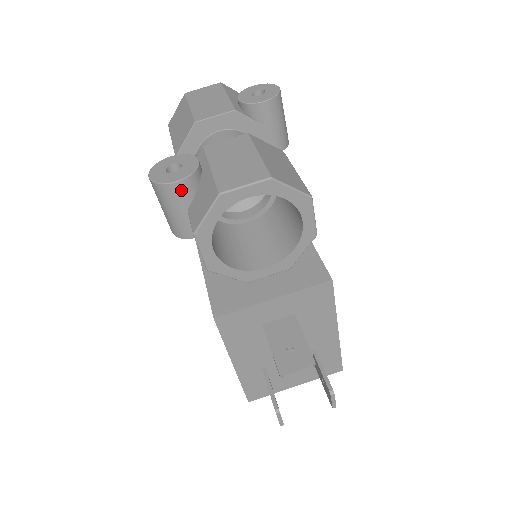
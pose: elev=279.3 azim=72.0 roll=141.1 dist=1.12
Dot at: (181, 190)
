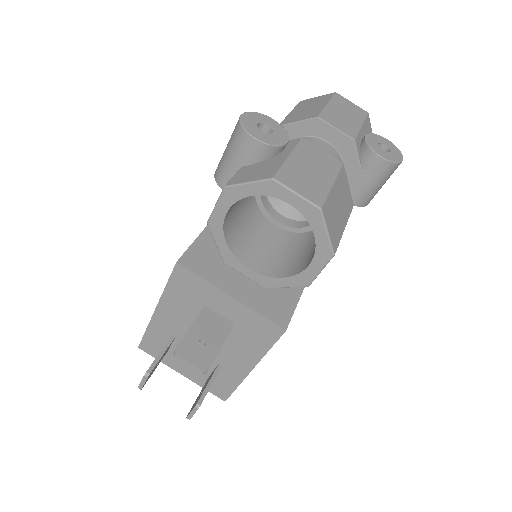
Dot at: (252, 148)
